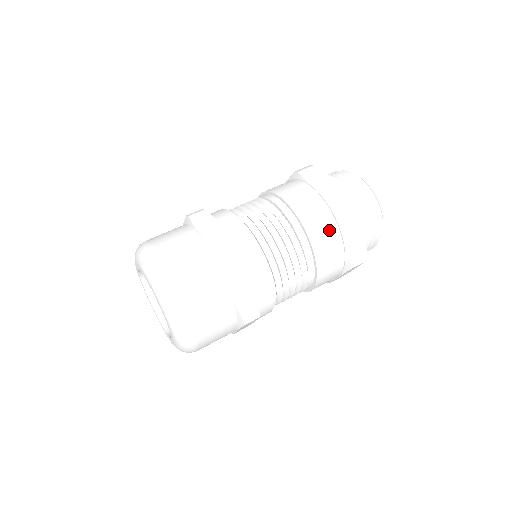
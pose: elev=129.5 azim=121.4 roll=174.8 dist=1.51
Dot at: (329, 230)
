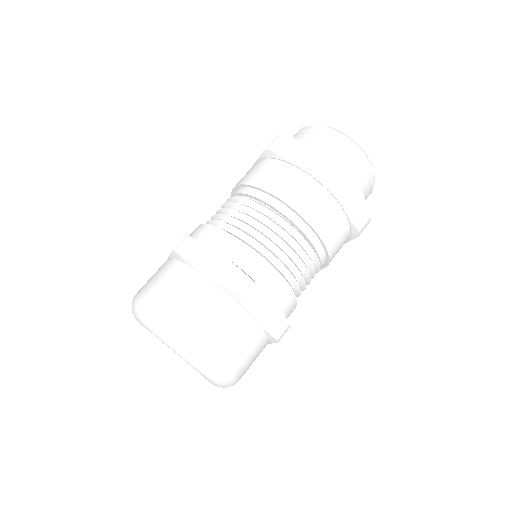
Dot at: occluded
